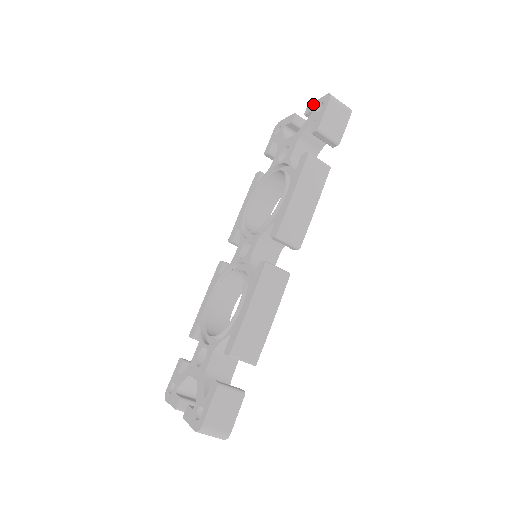
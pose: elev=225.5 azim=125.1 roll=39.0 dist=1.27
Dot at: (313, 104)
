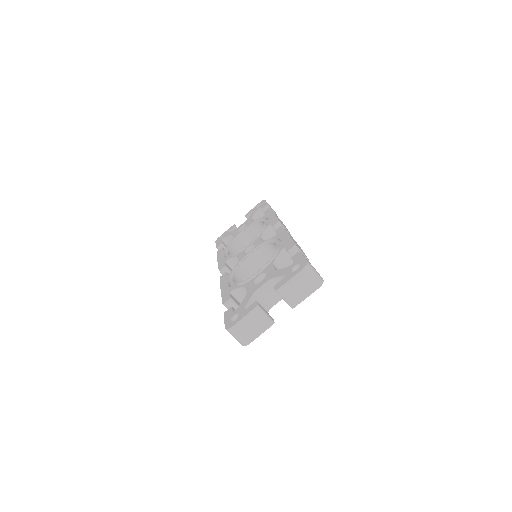
Dot at: (250, 211)
